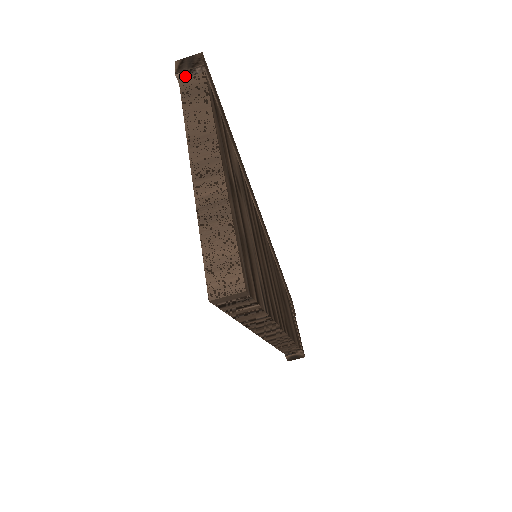
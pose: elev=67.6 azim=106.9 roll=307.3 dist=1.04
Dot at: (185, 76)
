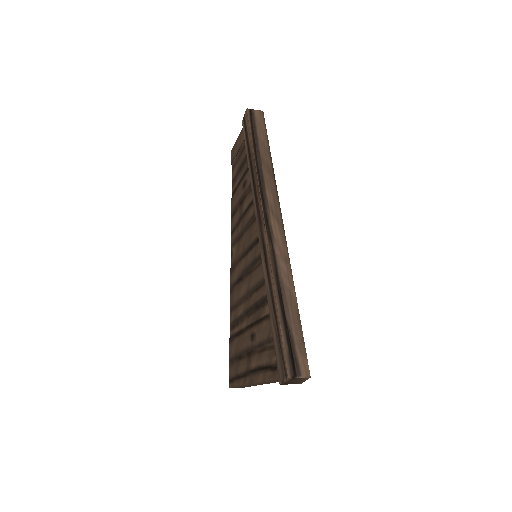
Dot at: occluded
